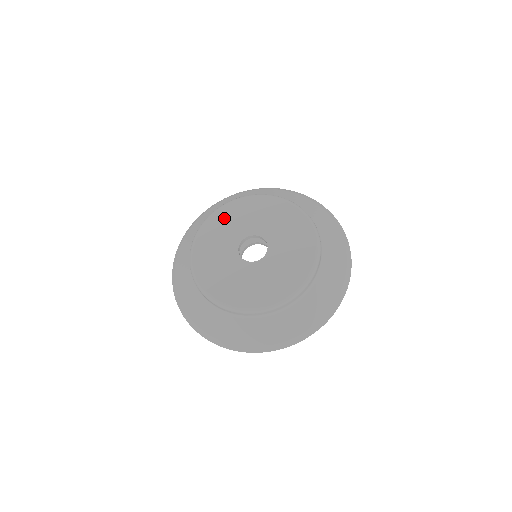
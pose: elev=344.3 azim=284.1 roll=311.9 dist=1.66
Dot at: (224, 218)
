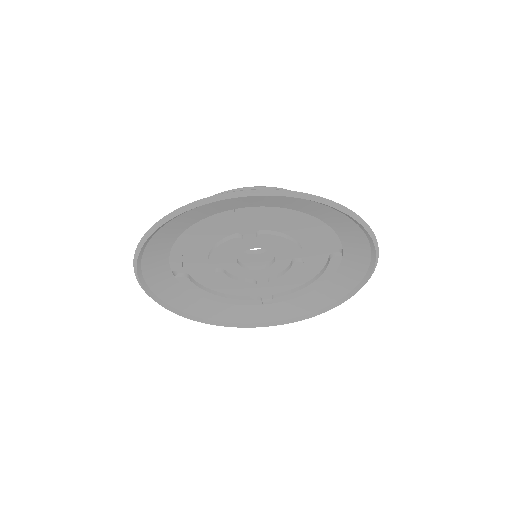
Dot at: occluded
